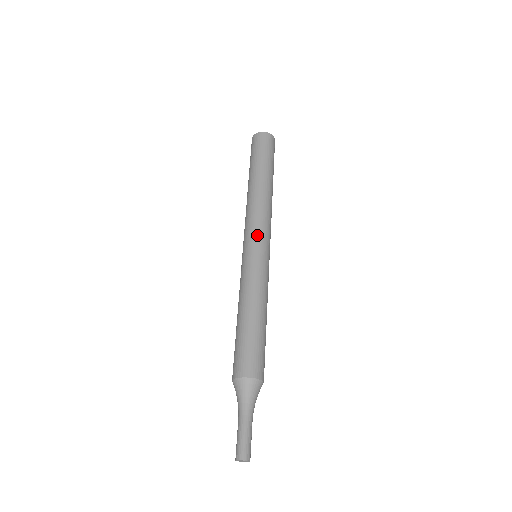
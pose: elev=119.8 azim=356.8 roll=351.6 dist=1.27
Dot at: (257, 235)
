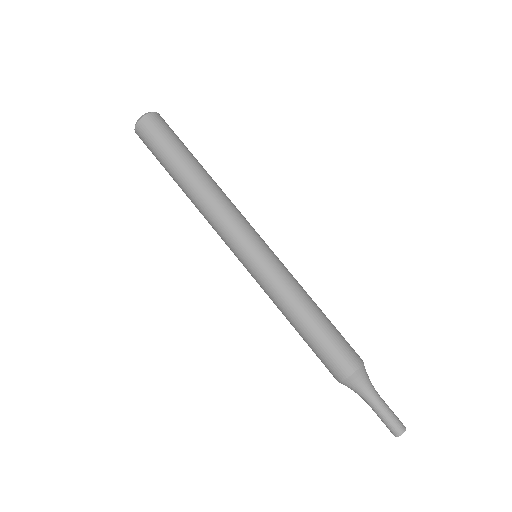
Dot at: (249, 235)
